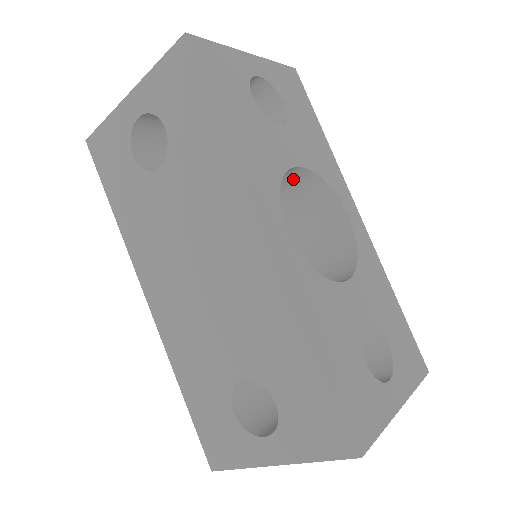
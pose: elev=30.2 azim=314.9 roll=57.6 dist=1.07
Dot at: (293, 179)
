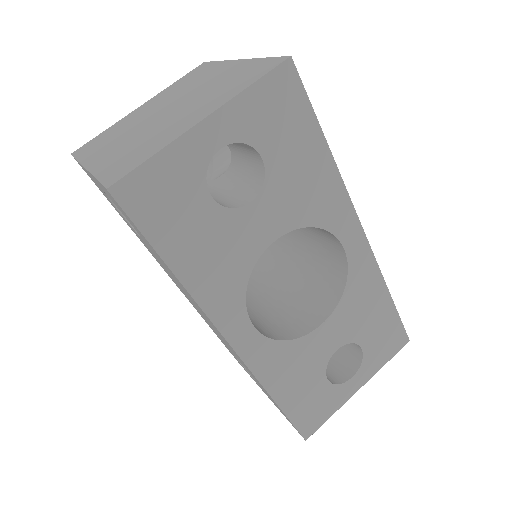
Dot at: occluded
